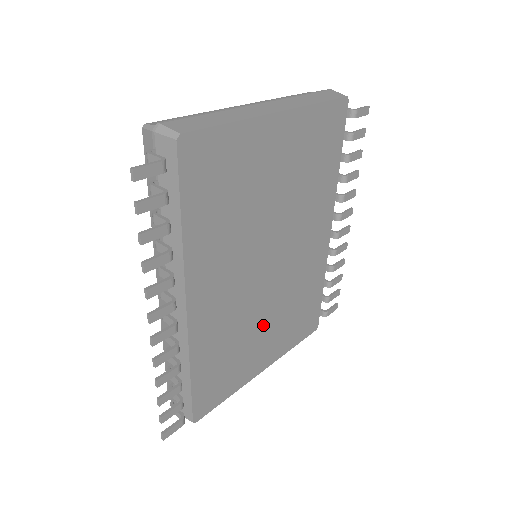
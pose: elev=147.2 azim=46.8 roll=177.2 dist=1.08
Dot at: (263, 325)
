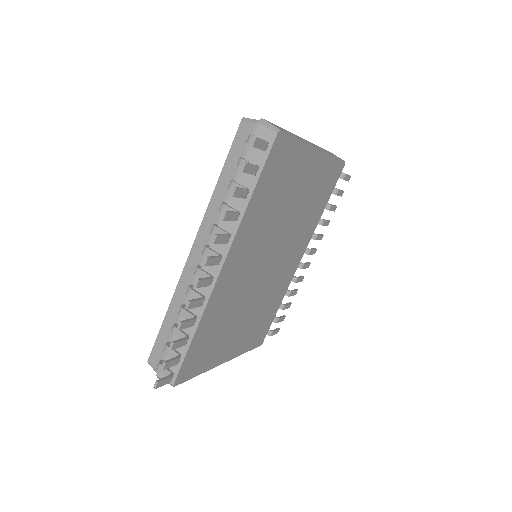
Dot at: (242, 317)
